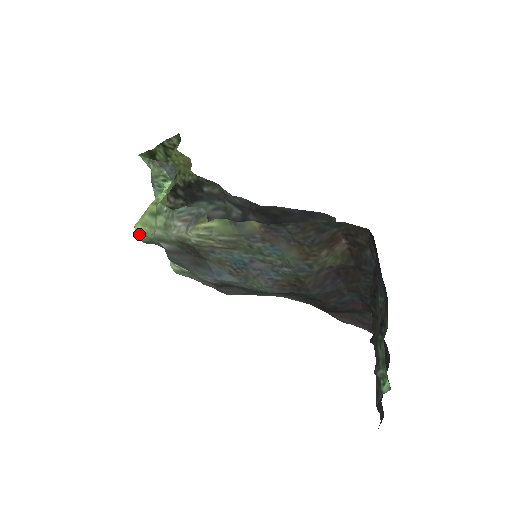
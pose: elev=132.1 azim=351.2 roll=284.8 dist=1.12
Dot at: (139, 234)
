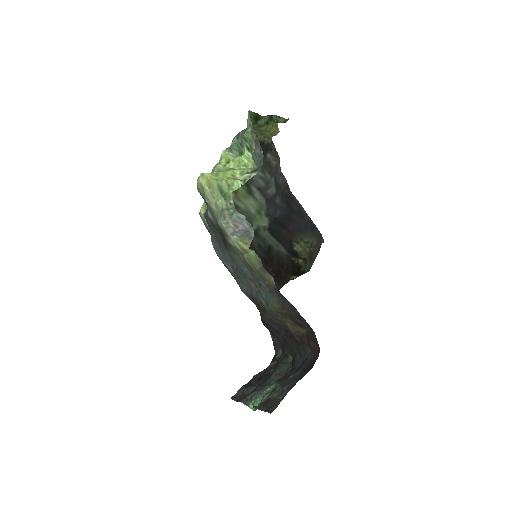
Dot at: (200, 184)
